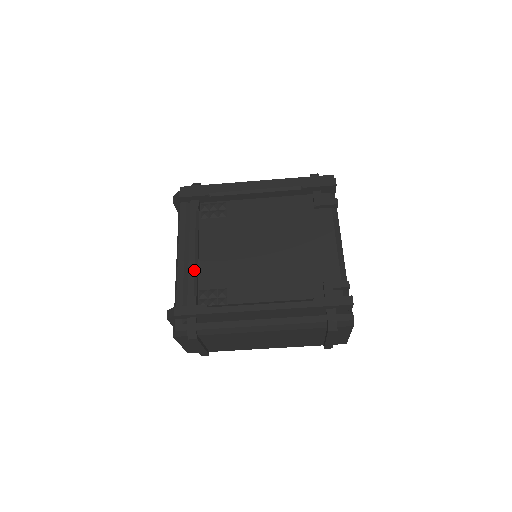
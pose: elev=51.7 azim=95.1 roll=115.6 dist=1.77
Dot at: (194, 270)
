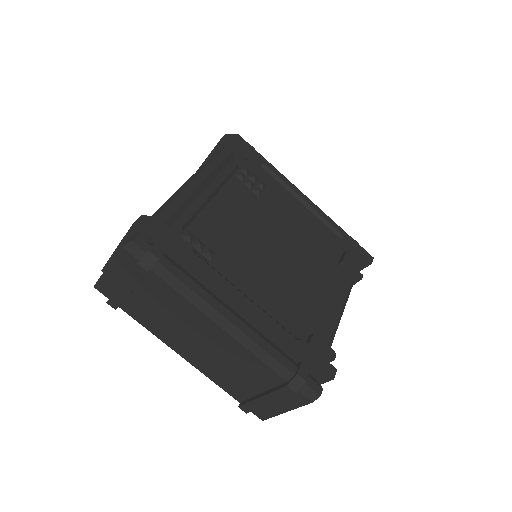
Dot at: (199, 207)
